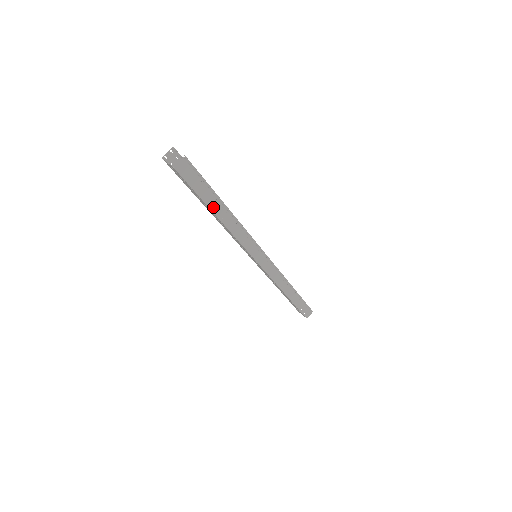
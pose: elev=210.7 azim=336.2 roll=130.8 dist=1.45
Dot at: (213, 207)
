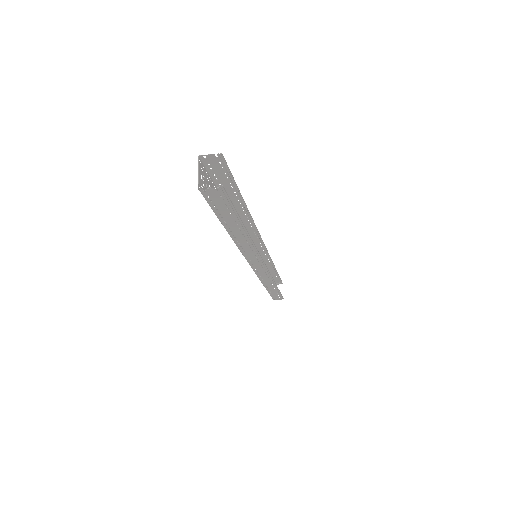
Dot at: (229, 226)
